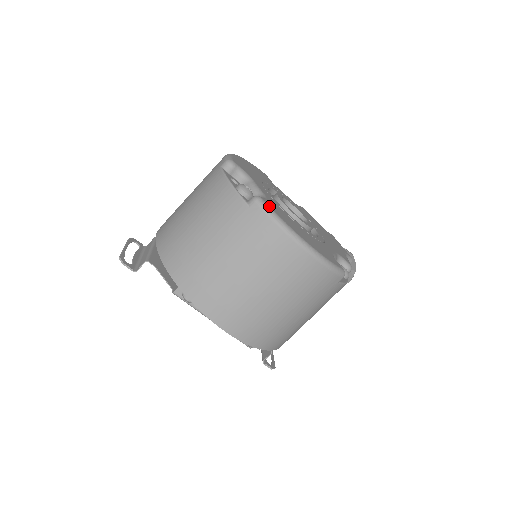
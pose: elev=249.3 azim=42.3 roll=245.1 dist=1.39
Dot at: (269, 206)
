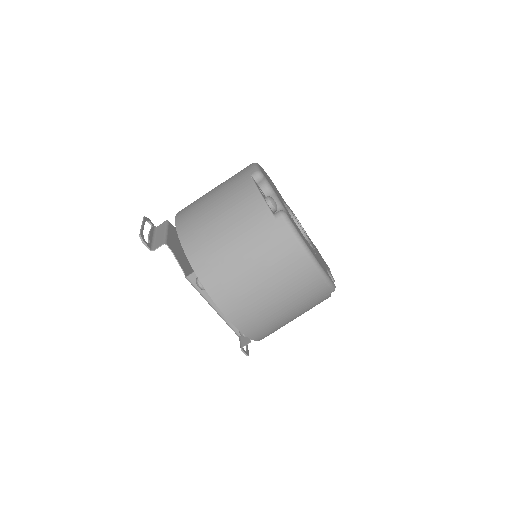
Dot at: (292, 222)
